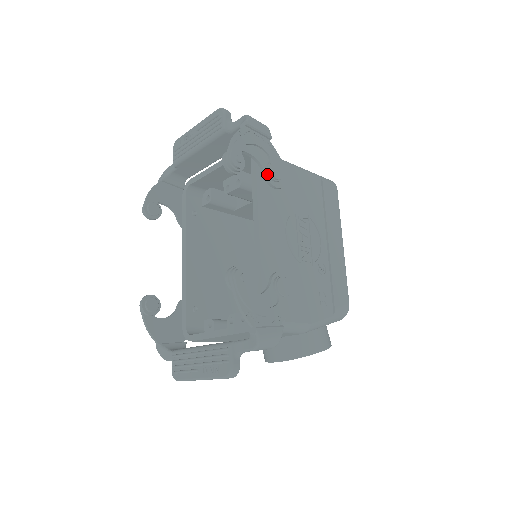
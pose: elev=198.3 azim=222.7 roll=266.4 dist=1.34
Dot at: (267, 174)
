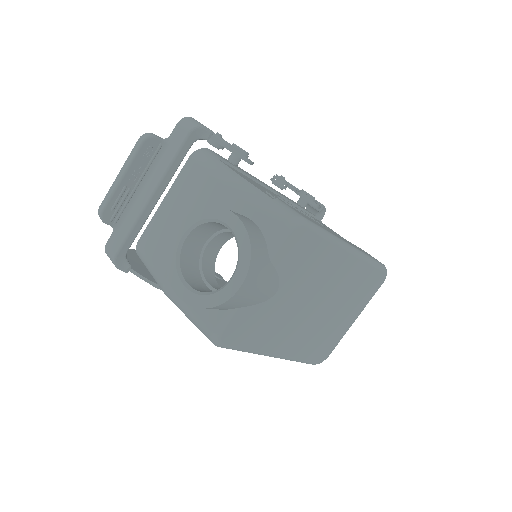
Dot at: occluded
